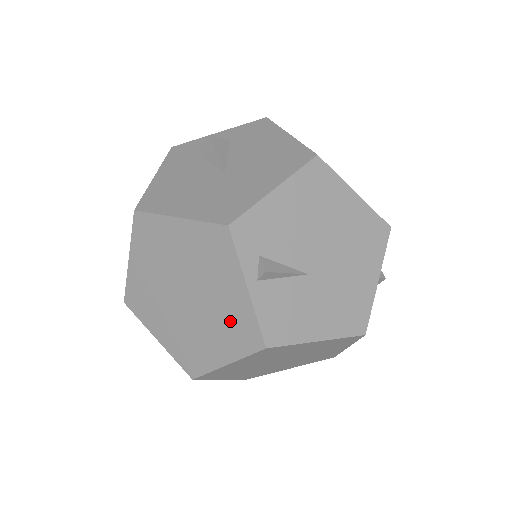
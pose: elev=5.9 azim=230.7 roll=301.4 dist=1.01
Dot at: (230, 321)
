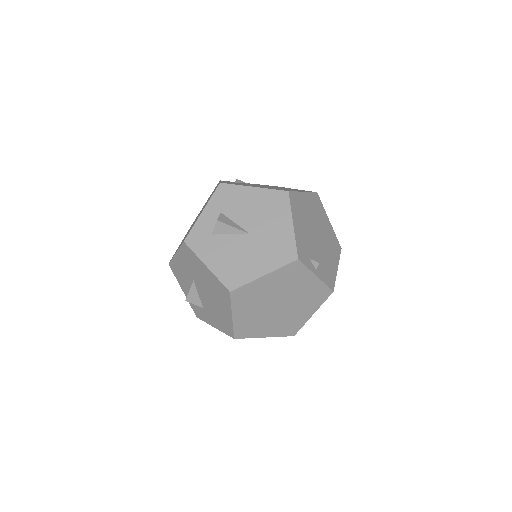
Dot at: (310, 296)
